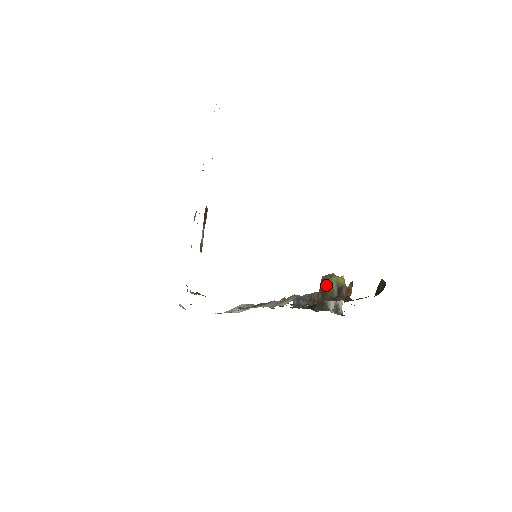
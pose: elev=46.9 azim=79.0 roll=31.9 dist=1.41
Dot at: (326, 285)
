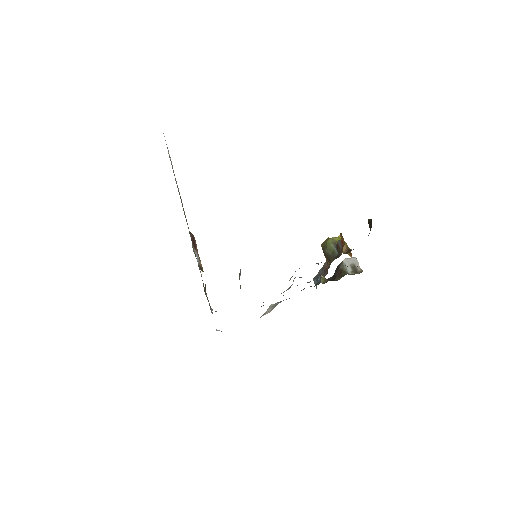
Dot at: (326, 250)
